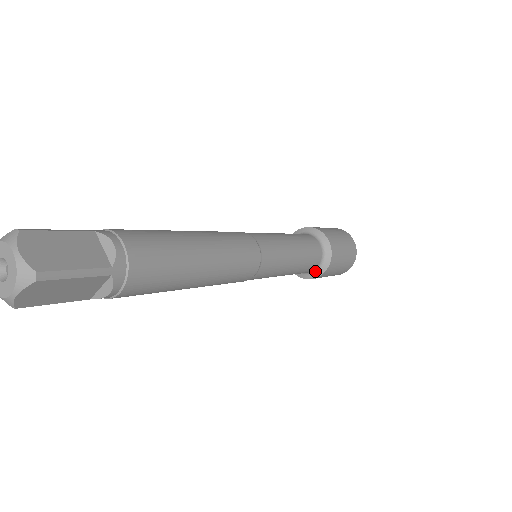
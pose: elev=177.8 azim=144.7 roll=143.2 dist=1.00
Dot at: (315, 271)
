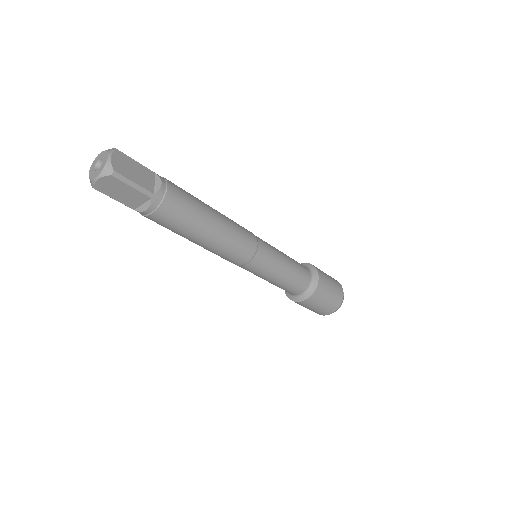
Dot at: (300, 296)
